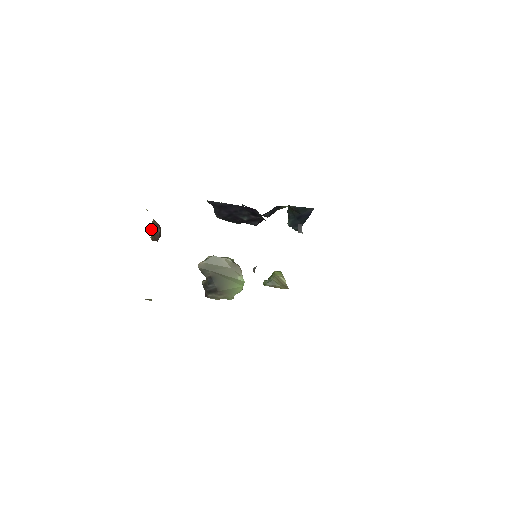
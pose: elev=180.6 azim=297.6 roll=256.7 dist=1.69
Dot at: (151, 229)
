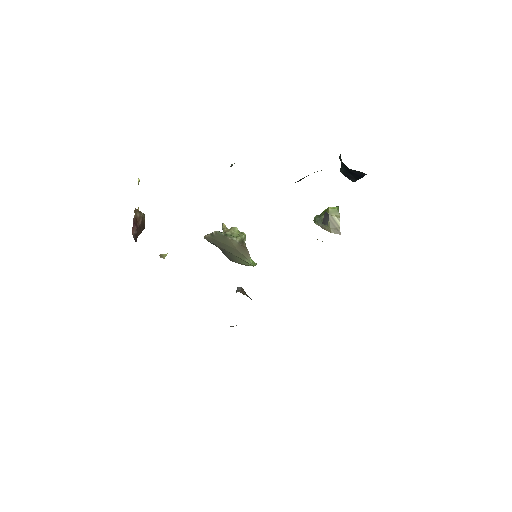
Dot at: occluded
